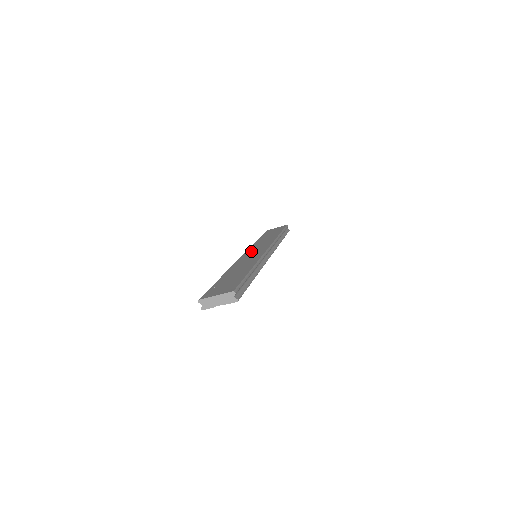
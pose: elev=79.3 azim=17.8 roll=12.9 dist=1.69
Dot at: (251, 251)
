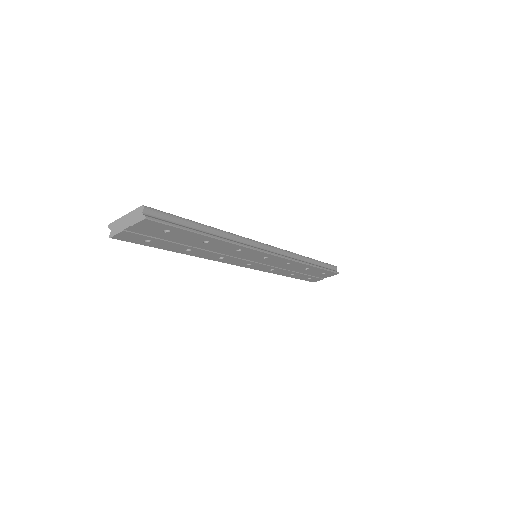
Dot at: occluded
